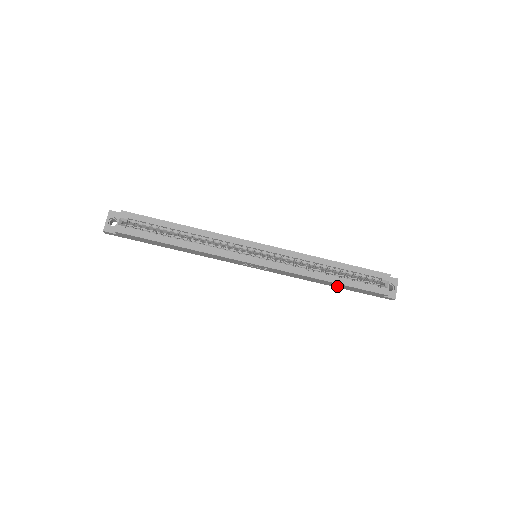
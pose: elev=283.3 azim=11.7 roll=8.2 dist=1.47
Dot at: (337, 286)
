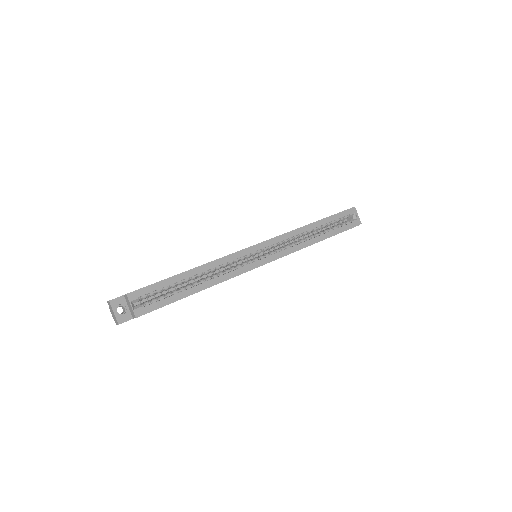
Dot at: occluded
